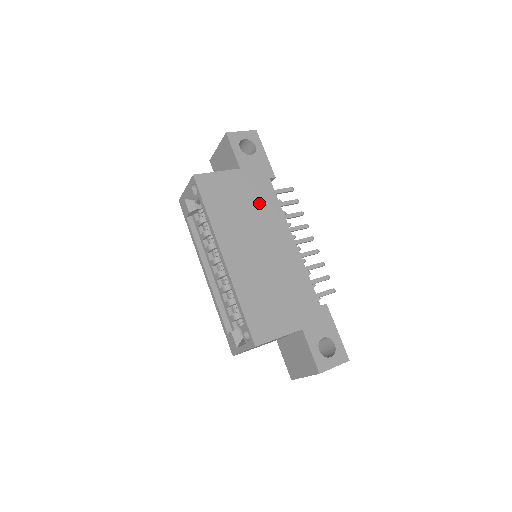
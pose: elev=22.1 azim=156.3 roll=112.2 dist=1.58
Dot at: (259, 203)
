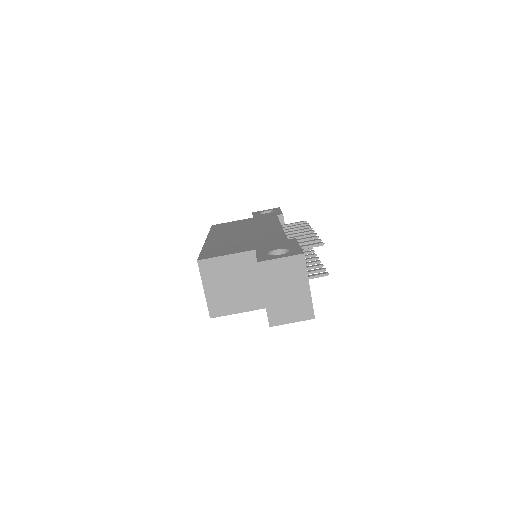
Dot at: (259, 222)
